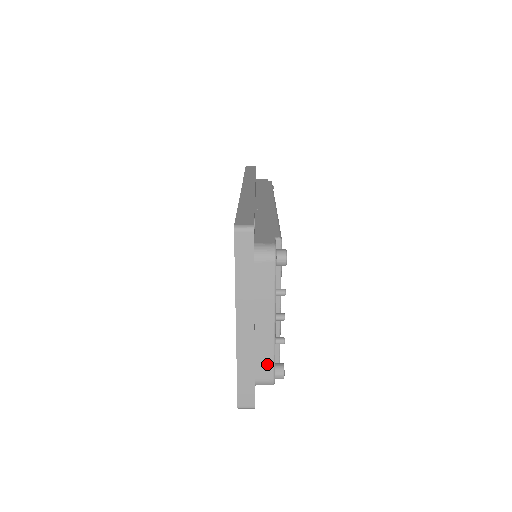
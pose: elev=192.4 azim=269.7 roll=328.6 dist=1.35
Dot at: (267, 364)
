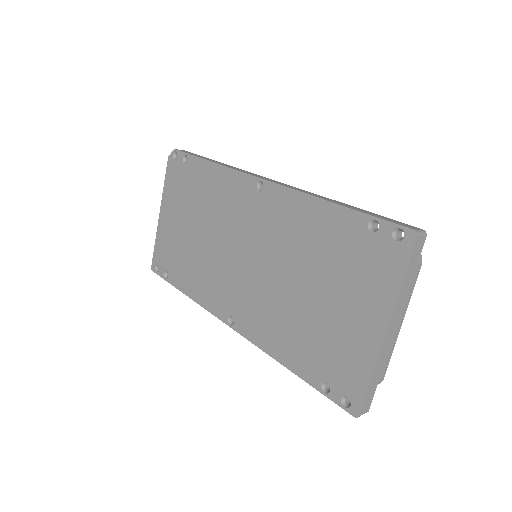
Dot at: (386, 365)
